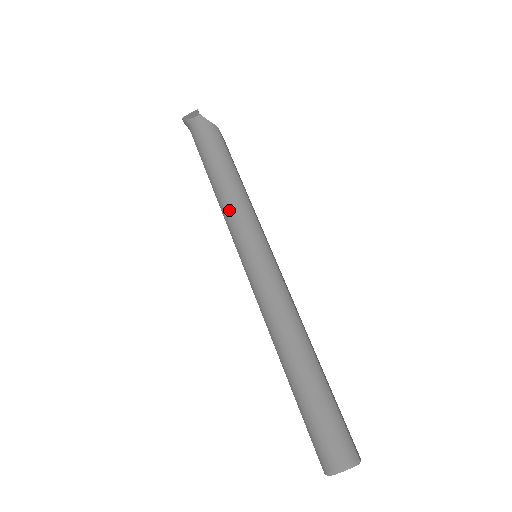
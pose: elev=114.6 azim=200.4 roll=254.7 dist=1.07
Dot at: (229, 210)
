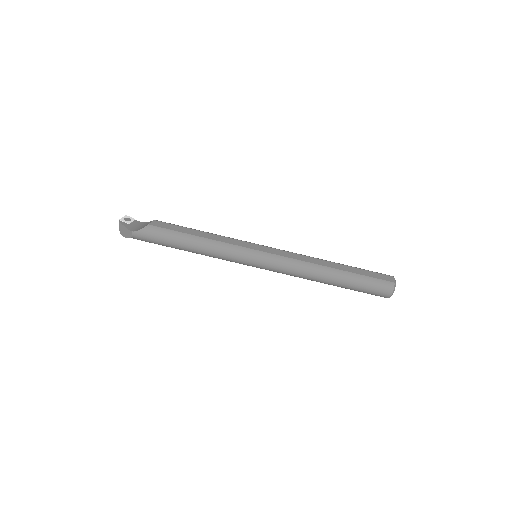
Dot at: (219, 258)
